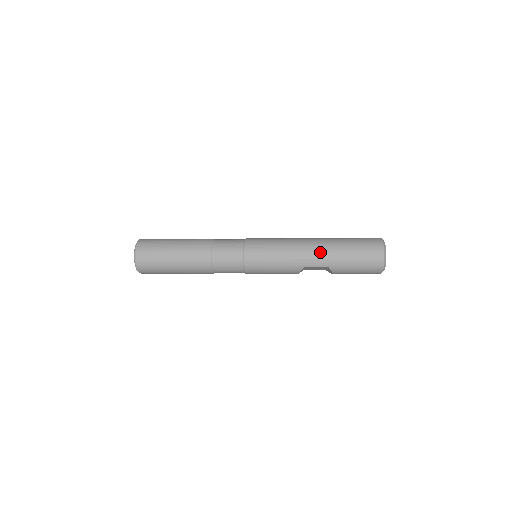
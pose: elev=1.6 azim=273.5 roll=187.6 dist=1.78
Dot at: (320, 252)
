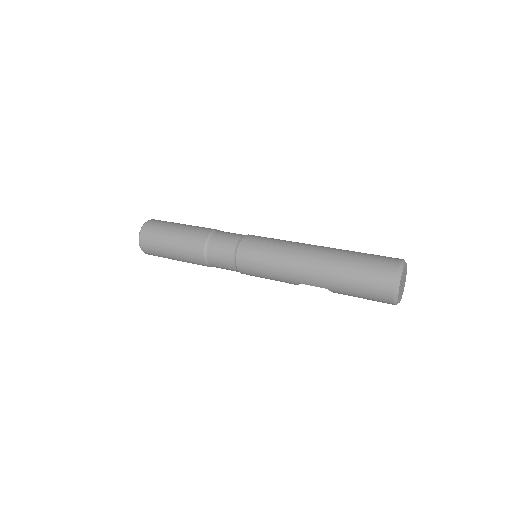
Dot at: (316, 271)
